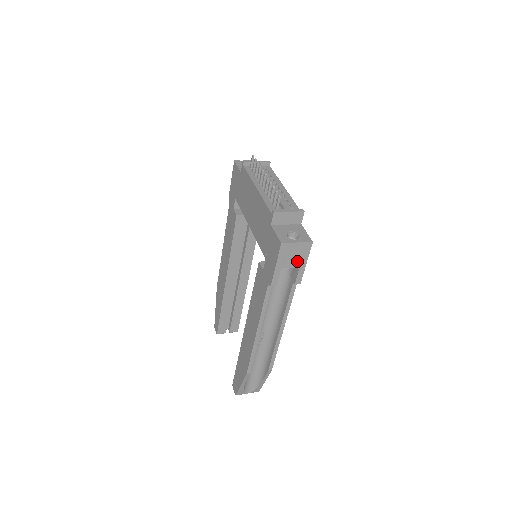
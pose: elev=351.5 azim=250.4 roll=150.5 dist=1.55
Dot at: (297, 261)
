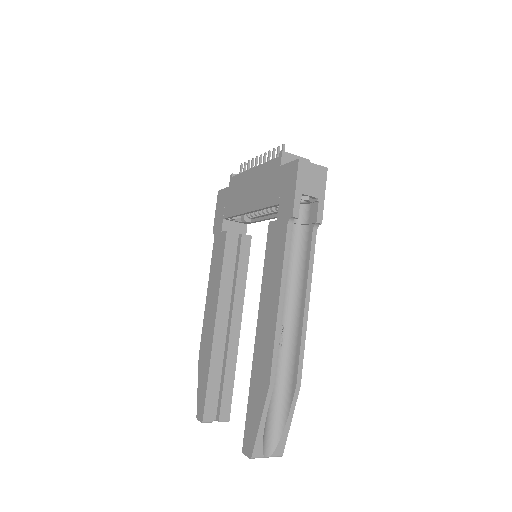
Dot at: (315, 189)
